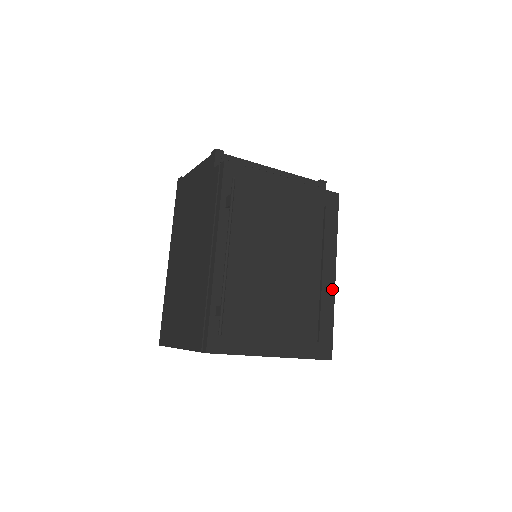
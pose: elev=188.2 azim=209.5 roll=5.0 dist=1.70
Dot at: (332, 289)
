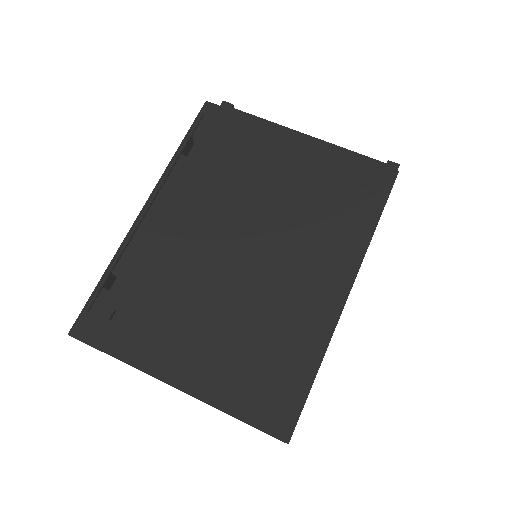
Dot at: (333, 317)
